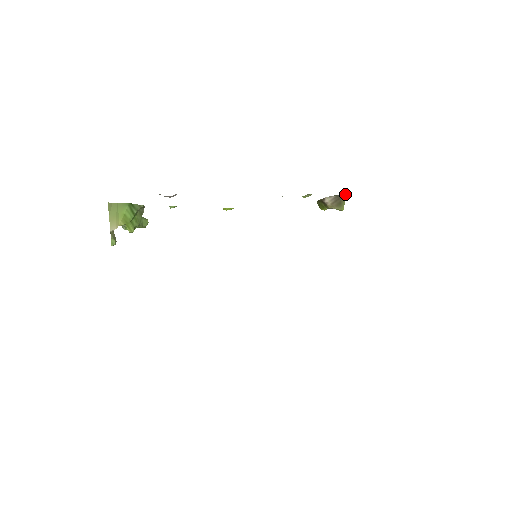
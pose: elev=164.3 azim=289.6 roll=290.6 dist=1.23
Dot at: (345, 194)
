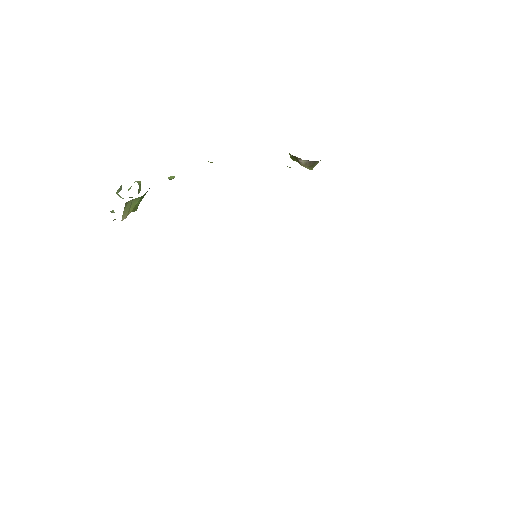
Dot at: (320, 160)
